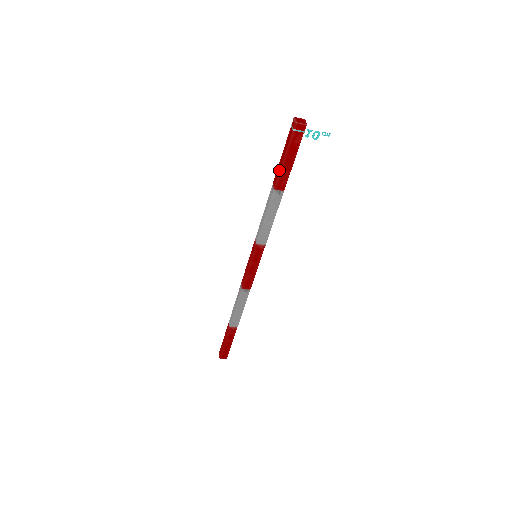
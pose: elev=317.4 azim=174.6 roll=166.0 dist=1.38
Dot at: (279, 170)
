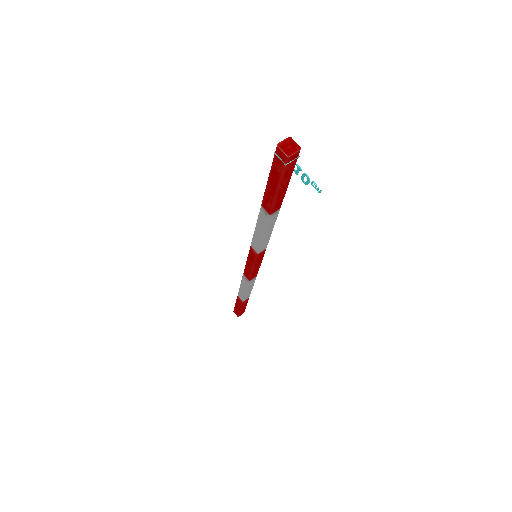
Dot at: (267, 188)
